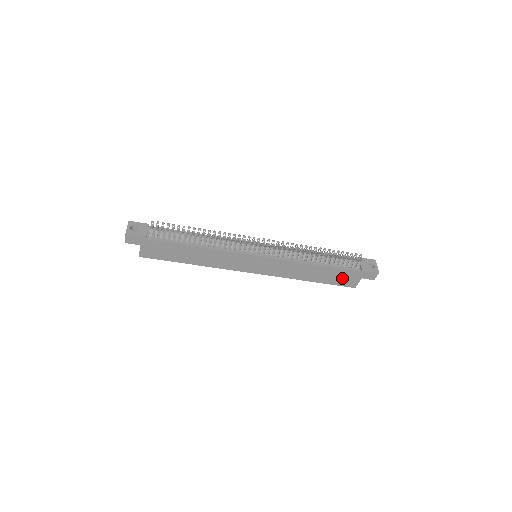
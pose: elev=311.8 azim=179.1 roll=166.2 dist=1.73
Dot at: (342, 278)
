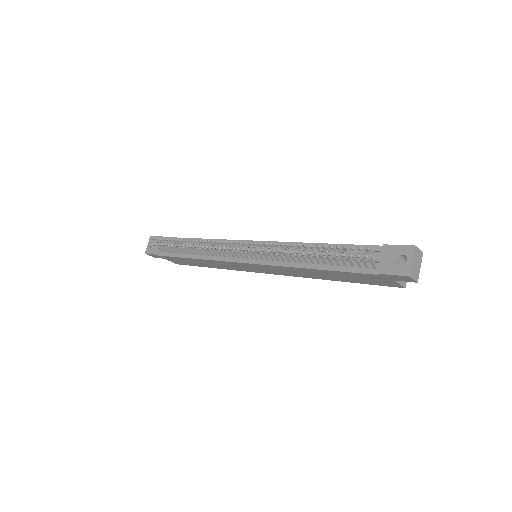
Dot at: (367, 279)
